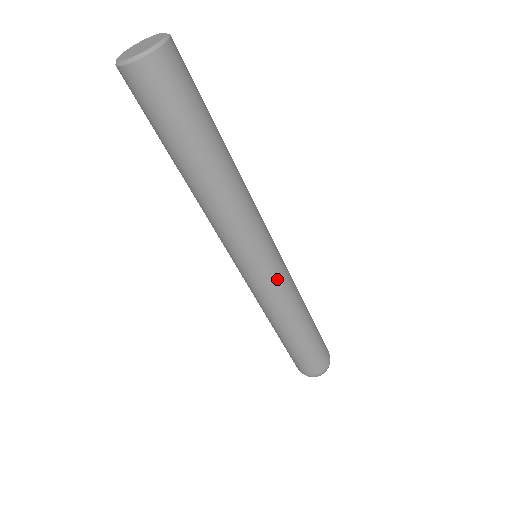
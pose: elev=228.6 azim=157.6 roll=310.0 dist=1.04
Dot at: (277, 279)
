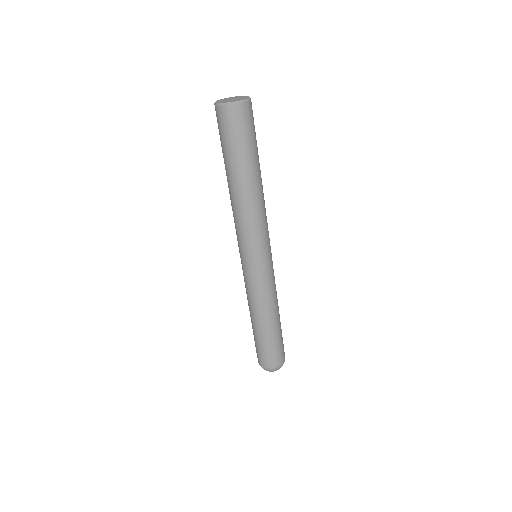
Dot at: (265, 276)
